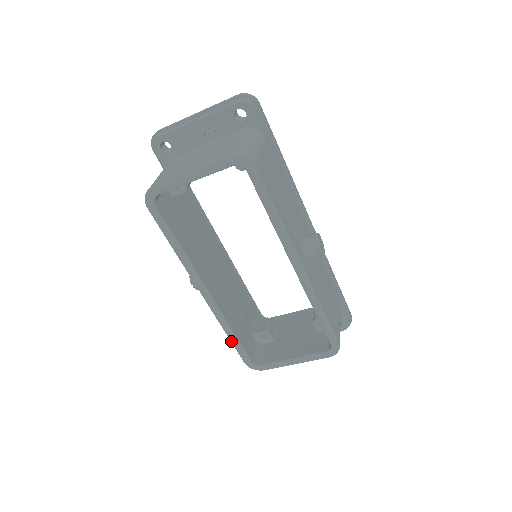
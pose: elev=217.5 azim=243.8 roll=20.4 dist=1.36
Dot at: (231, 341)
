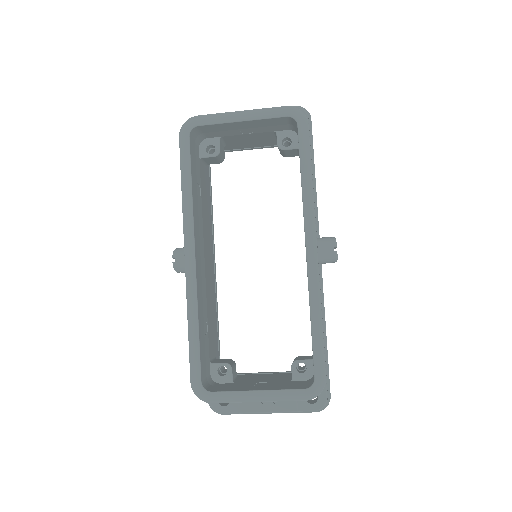
Dot at: (189, 340)
